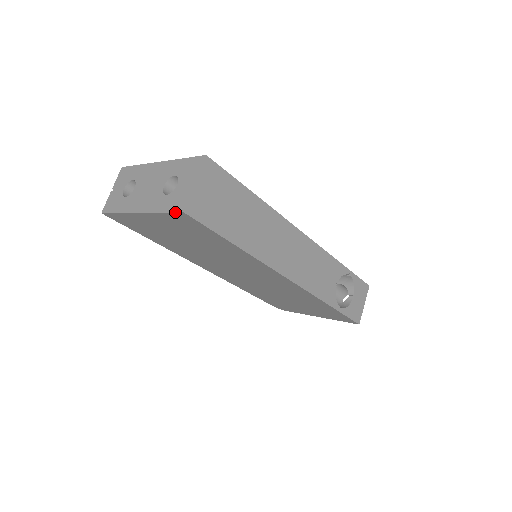
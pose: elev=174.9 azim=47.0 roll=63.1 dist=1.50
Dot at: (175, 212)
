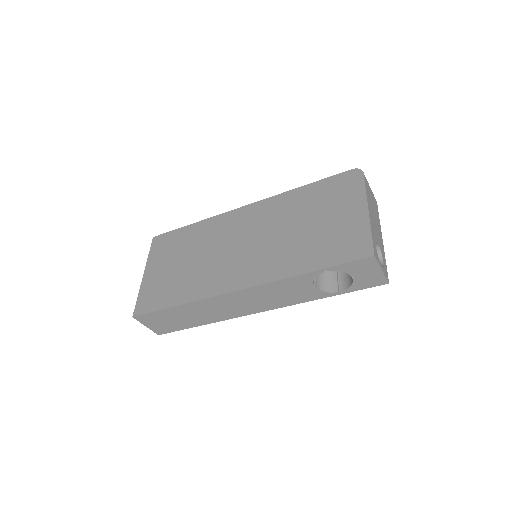
Dot at: occluded
